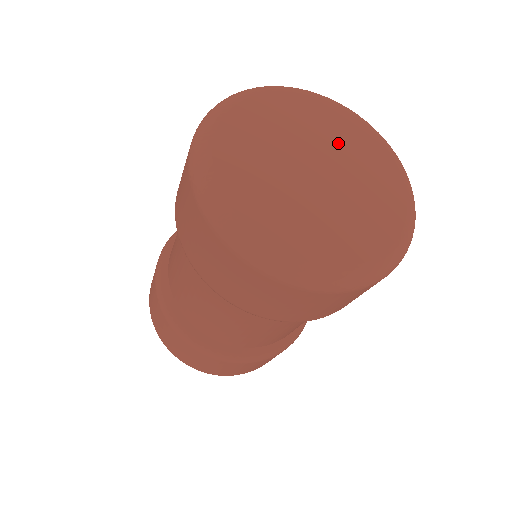
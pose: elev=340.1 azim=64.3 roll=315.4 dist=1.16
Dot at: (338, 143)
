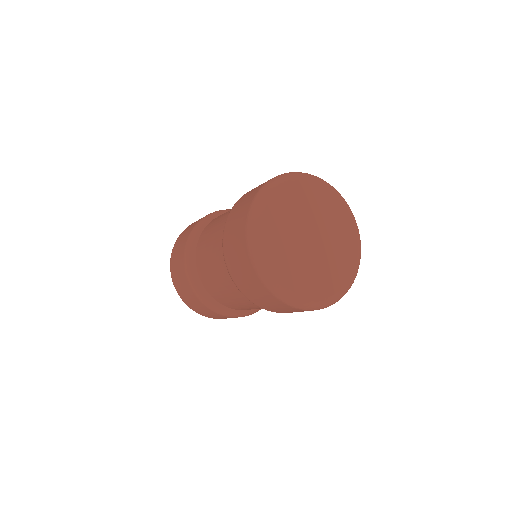
Dot at: (322, 213)
